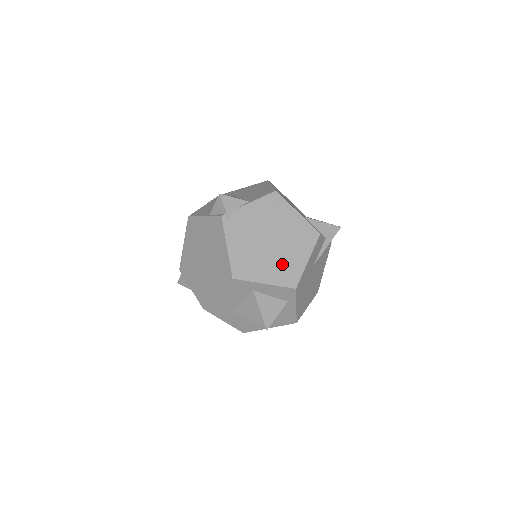
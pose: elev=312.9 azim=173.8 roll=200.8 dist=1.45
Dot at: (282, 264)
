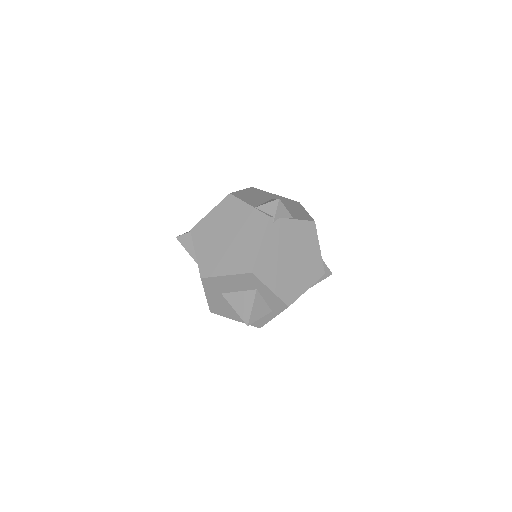
Dot at: (290, 282)
